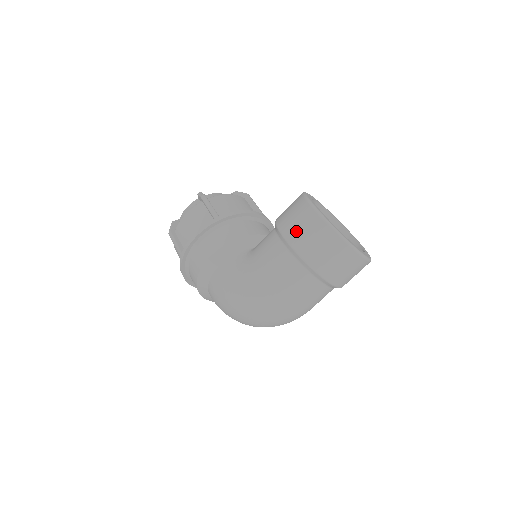
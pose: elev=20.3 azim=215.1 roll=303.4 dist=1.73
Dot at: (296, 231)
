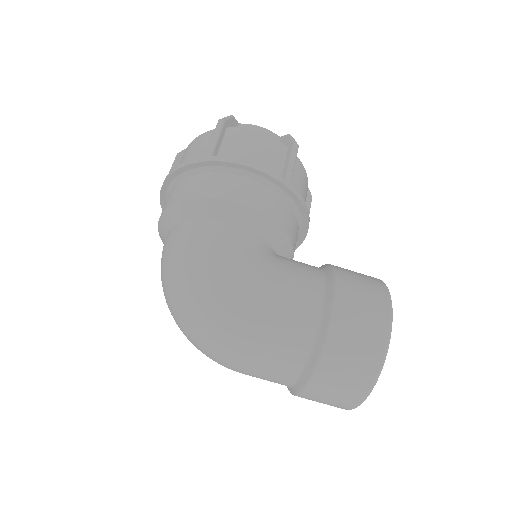
Dot at: (353, 310)
